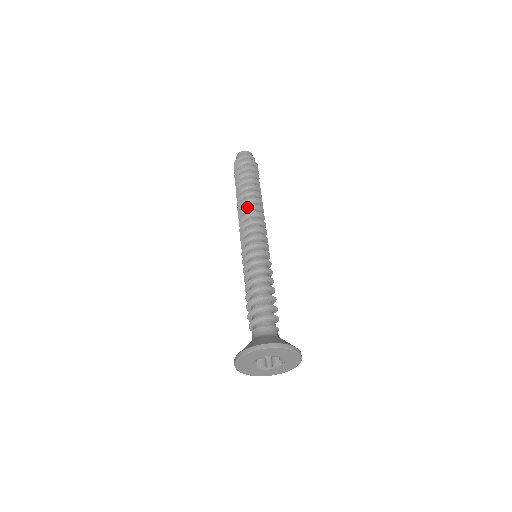
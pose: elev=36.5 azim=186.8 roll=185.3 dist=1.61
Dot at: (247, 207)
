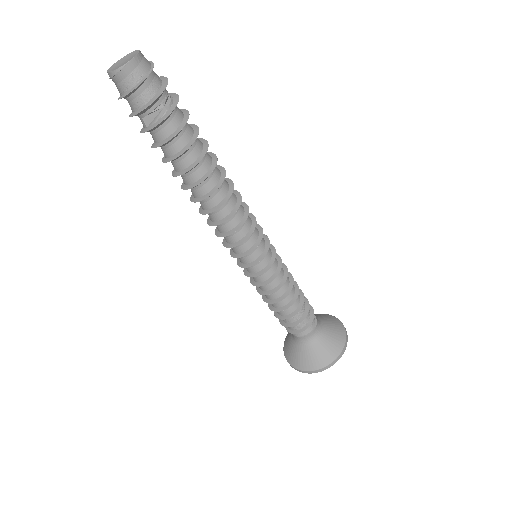
Dot at: (224, 202)
